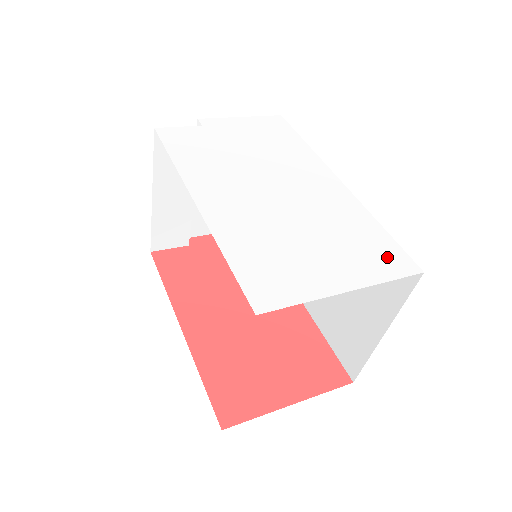
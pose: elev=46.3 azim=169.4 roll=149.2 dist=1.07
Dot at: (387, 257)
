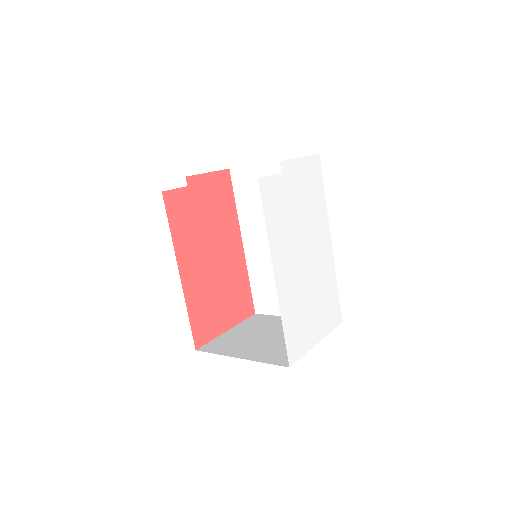
Dot at: (334, 313)
